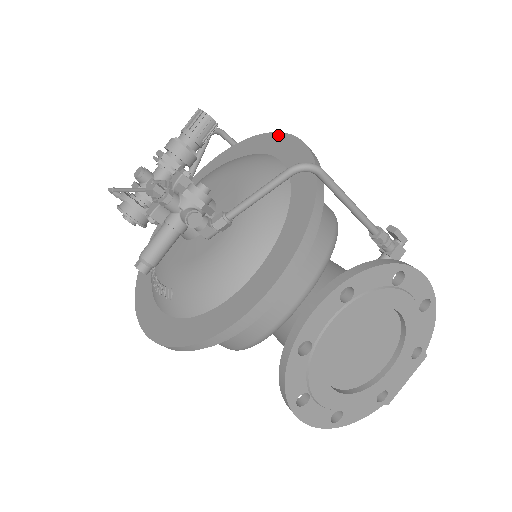
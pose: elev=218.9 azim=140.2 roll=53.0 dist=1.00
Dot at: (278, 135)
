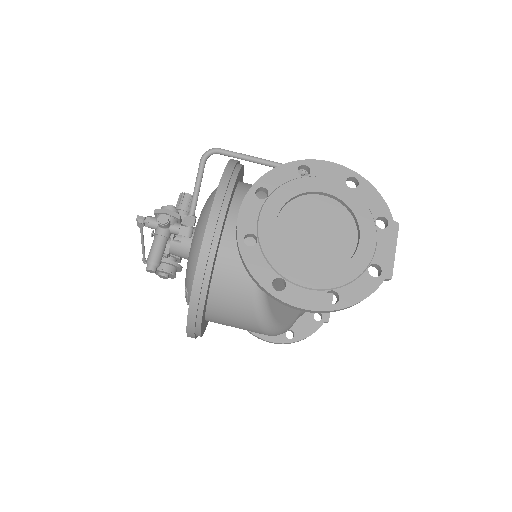
Dot at: occluded
